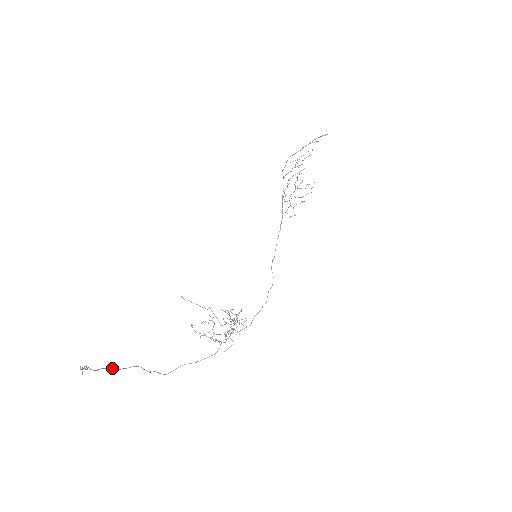
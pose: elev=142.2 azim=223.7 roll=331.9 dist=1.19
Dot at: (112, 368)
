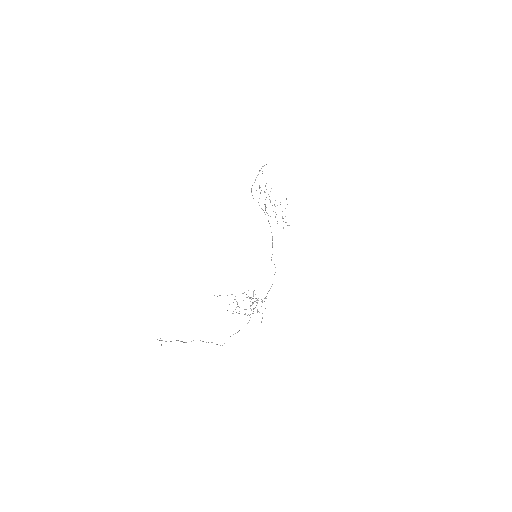
Dot at: occluded
